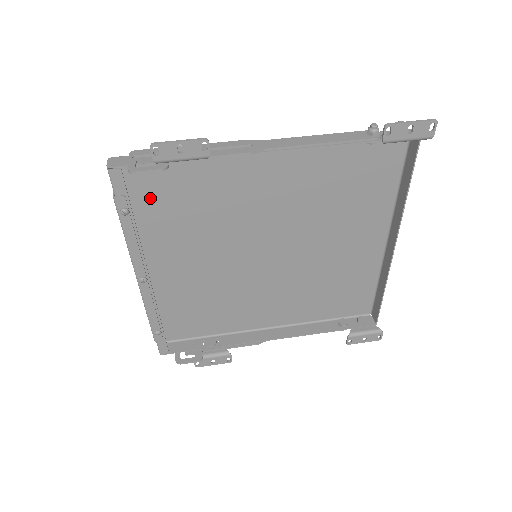
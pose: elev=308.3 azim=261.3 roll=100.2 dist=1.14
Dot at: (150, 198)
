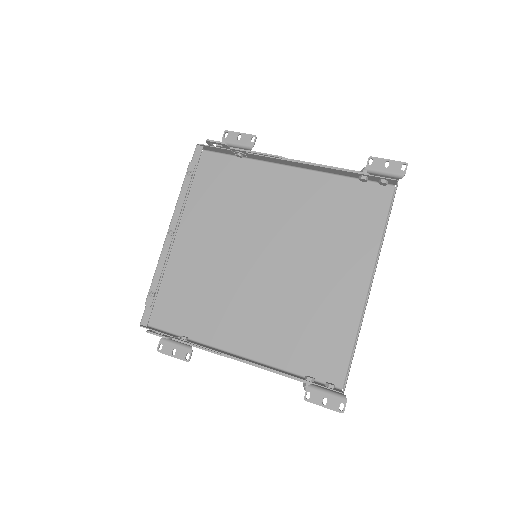
Dot at: (209, 183)
